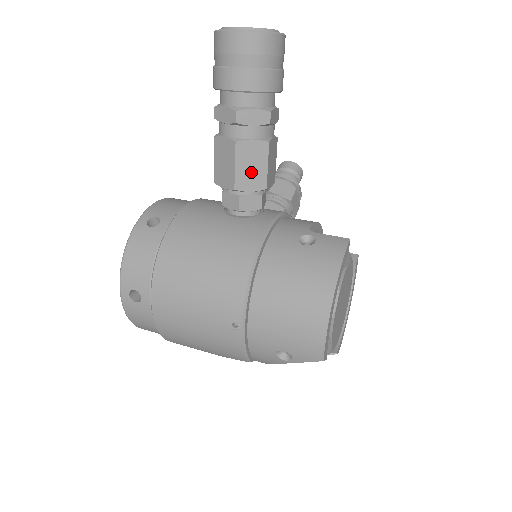
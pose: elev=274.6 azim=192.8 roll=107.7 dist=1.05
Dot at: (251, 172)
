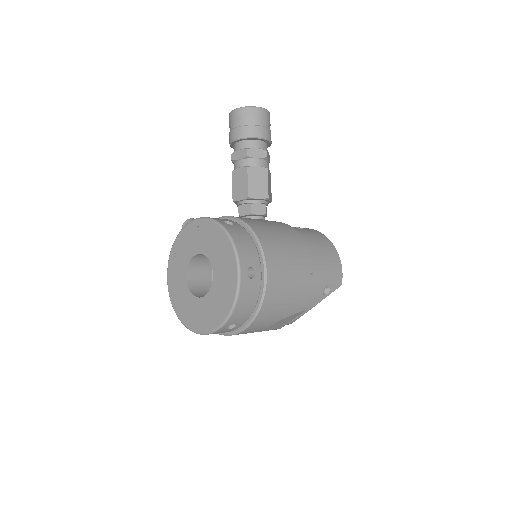
Dot at: (270, 189)
